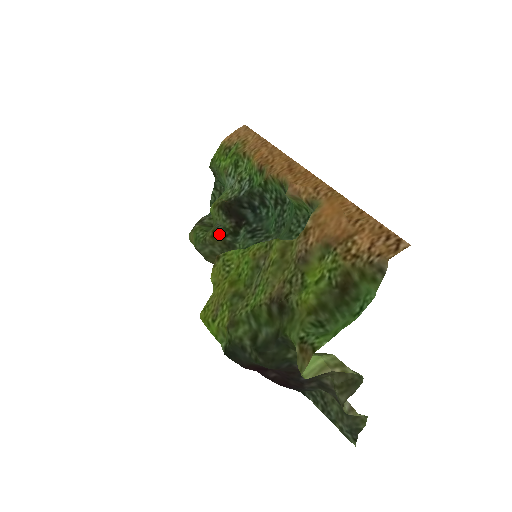
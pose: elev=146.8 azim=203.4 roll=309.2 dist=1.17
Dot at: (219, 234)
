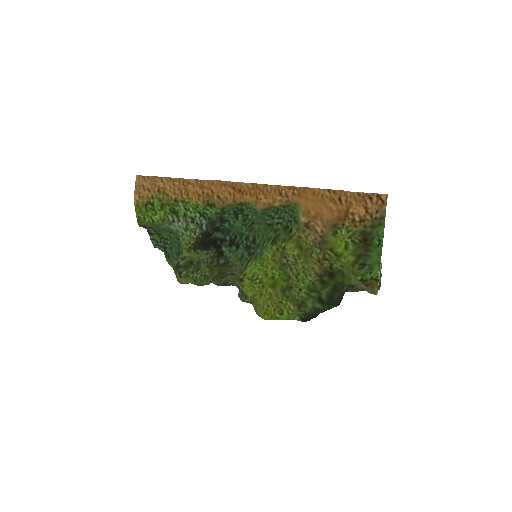
Dot at: (213, 265)
